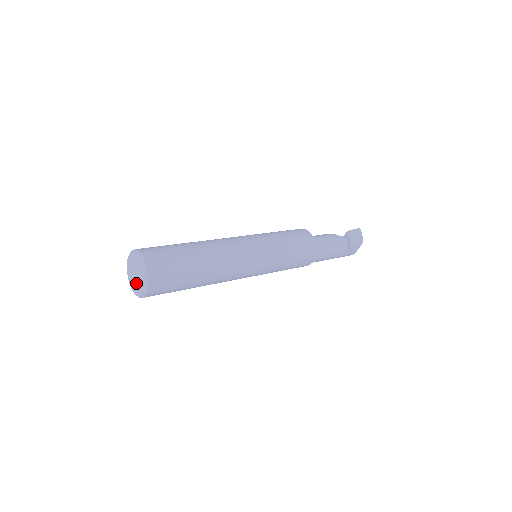
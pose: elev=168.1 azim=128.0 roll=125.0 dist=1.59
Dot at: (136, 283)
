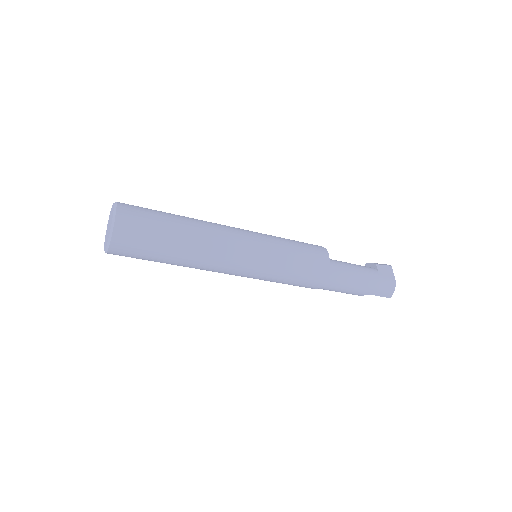
Dot at: (109, 230)
